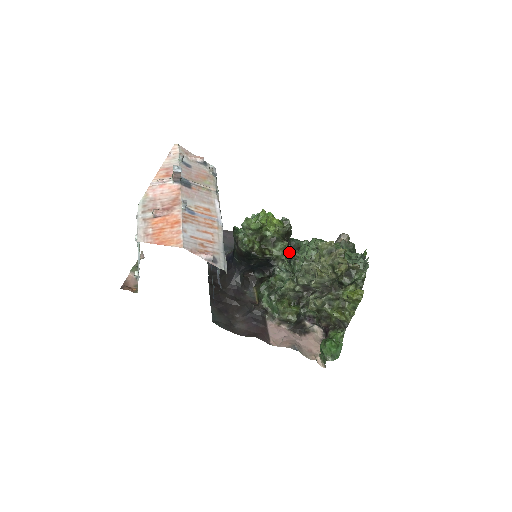
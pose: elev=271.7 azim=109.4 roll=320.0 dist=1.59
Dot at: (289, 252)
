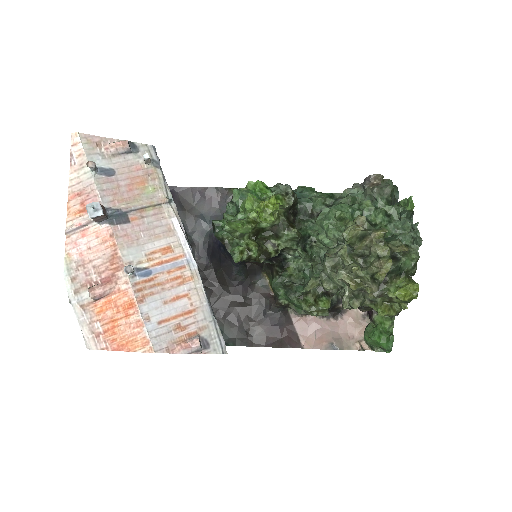
Dot at: (301, 237)
